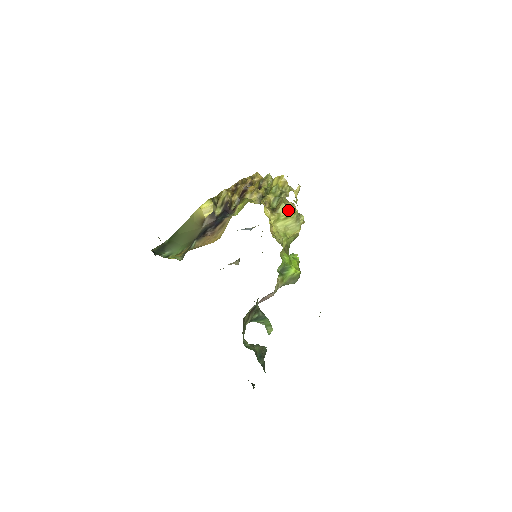
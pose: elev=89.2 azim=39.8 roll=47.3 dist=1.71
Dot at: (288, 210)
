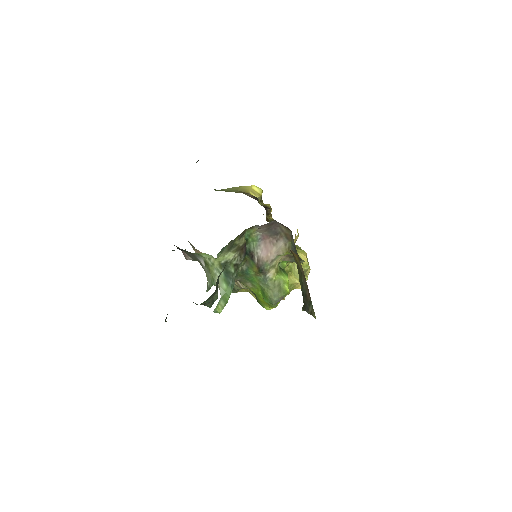
Dot at: (305, 257)
